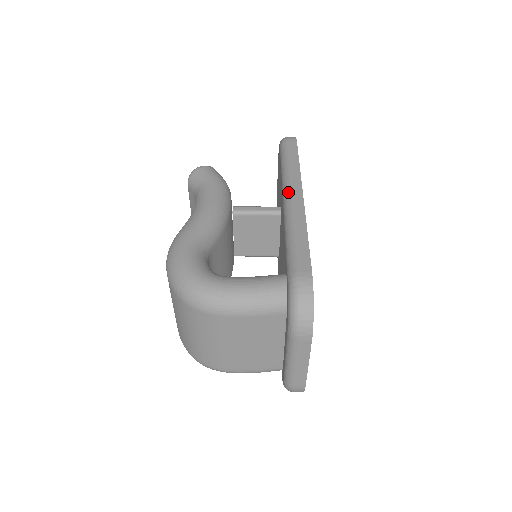
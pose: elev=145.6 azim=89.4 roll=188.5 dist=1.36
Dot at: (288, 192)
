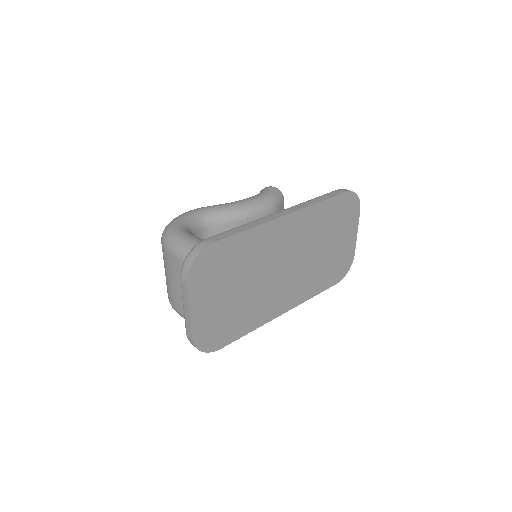
Dot at: (283, 210)
